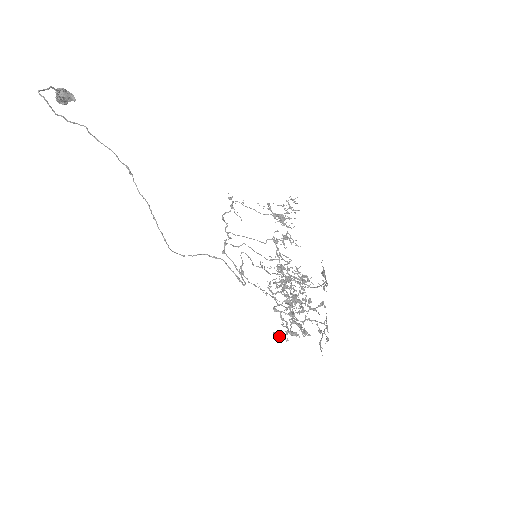
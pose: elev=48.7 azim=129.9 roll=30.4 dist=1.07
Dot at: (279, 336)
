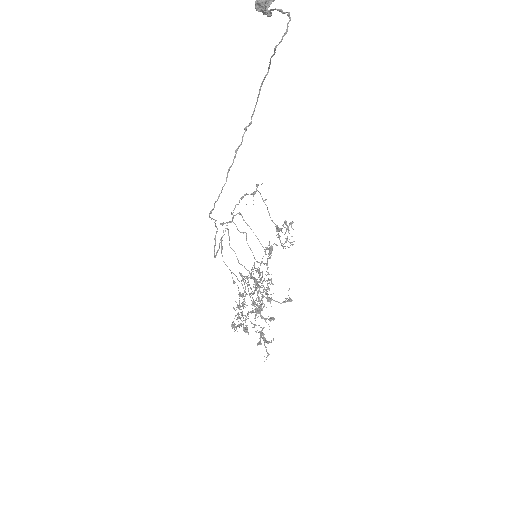
Dot at: (234, 325)
